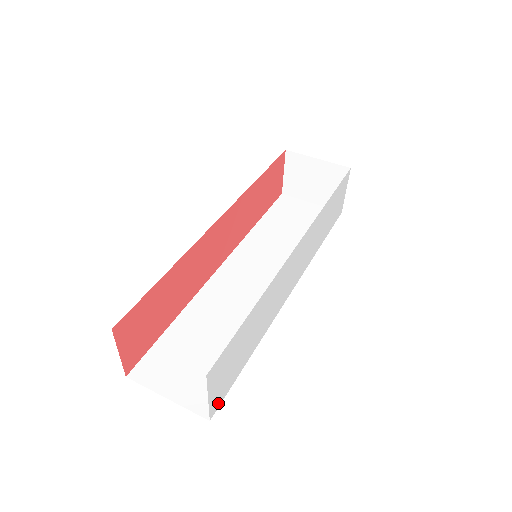
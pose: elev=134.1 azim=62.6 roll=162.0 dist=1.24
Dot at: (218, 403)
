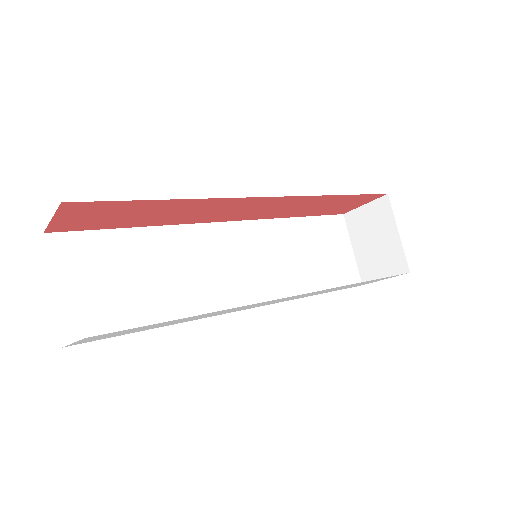
Dot at: (84, 342)
